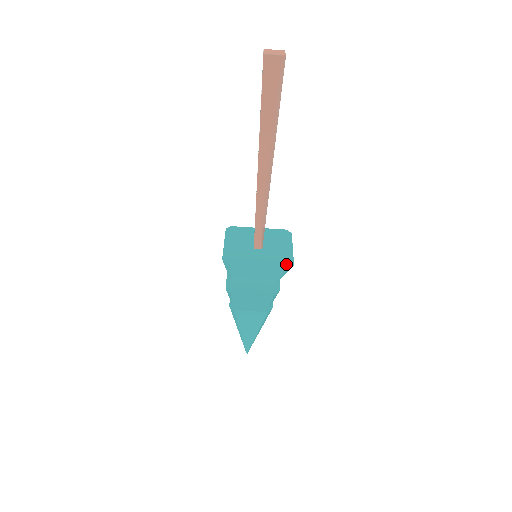
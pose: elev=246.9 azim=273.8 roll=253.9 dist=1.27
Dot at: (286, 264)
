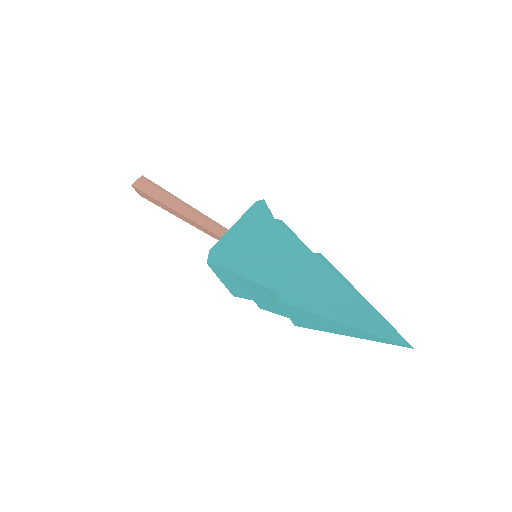
Dot at: occluded
